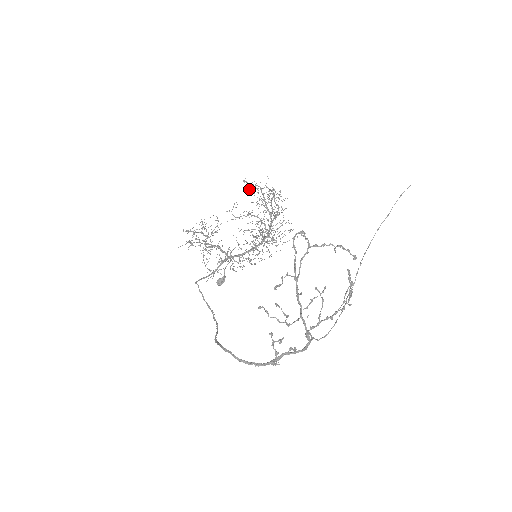
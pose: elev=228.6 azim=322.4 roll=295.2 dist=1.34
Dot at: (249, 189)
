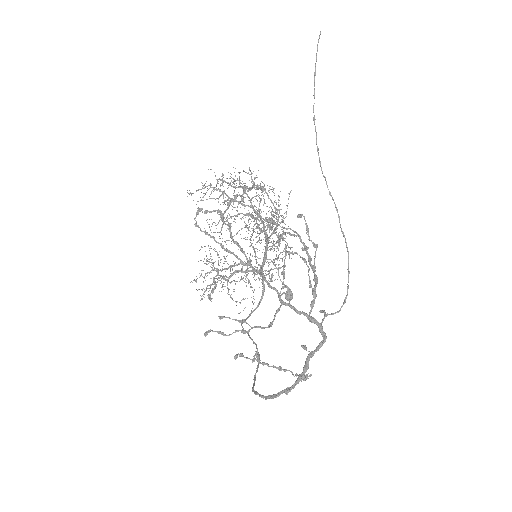
Dot at: occluded
